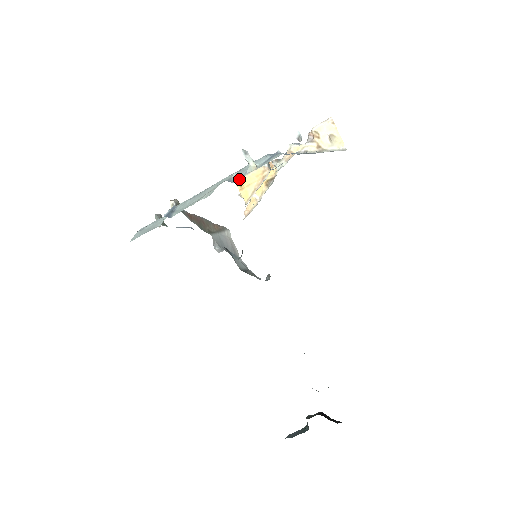
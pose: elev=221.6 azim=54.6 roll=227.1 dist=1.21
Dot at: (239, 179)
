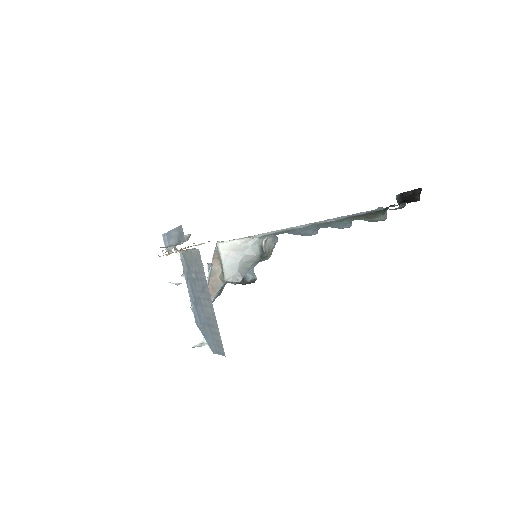
Dot at: occluded
